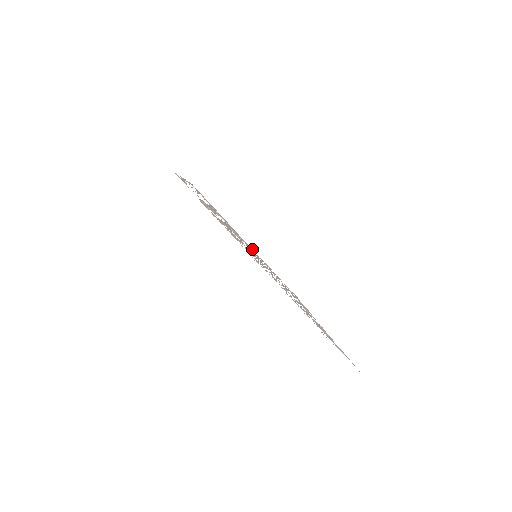
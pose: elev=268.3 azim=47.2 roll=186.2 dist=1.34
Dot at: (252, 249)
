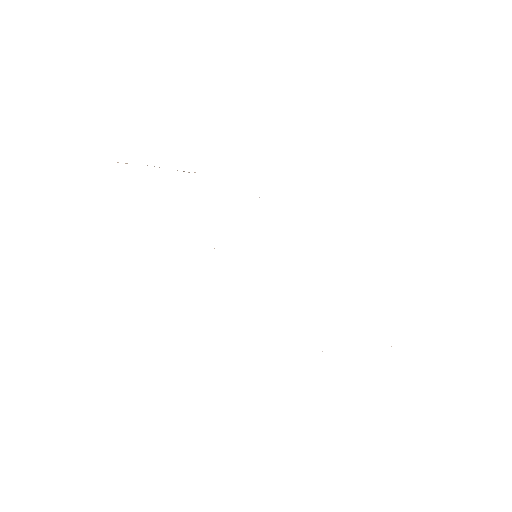
Dot at: occluded
